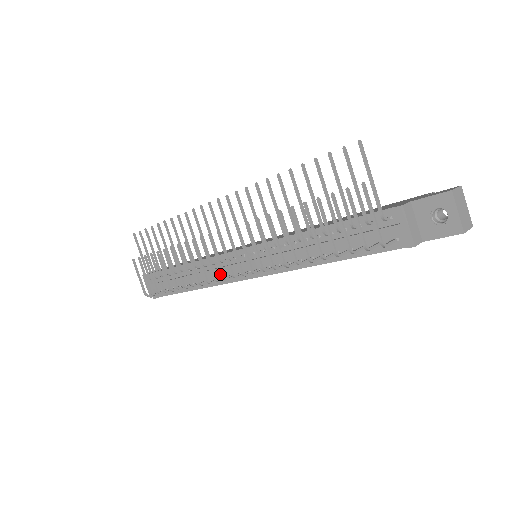
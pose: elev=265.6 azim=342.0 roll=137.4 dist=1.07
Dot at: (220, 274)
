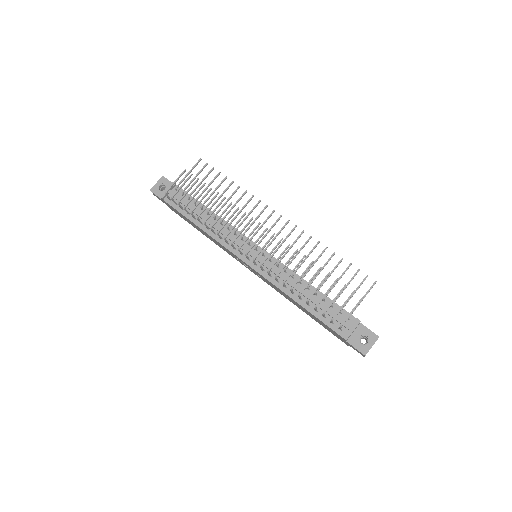
Dot at: (229, 240)
